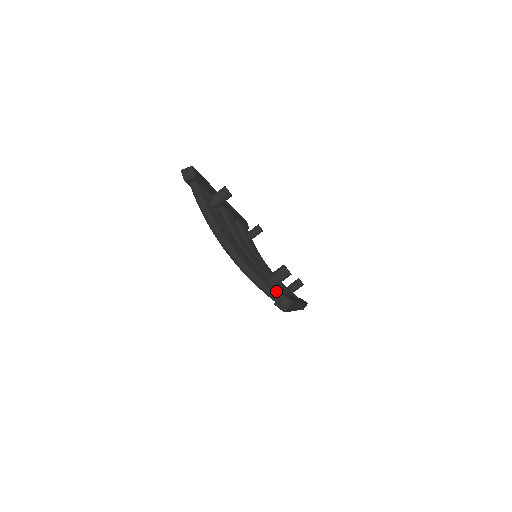
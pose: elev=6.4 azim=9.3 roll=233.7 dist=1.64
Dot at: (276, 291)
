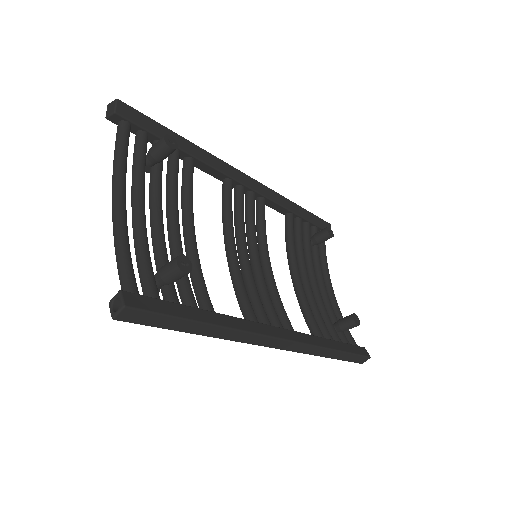
Dot at: (130, 286)
